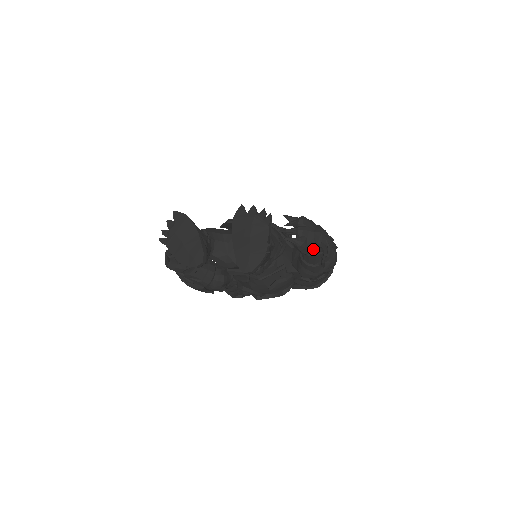
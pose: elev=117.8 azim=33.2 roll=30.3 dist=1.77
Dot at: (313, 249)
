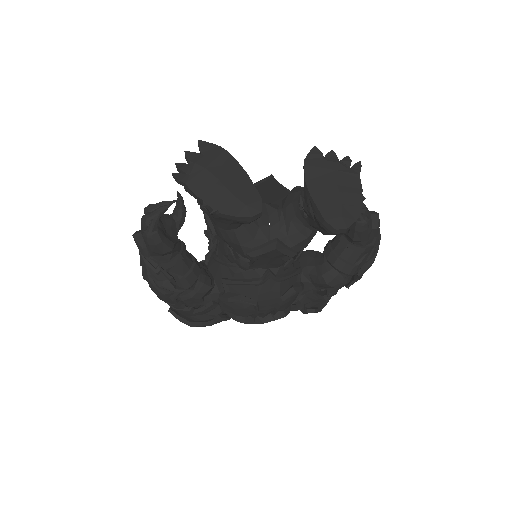
Dot at: (369, 235)
